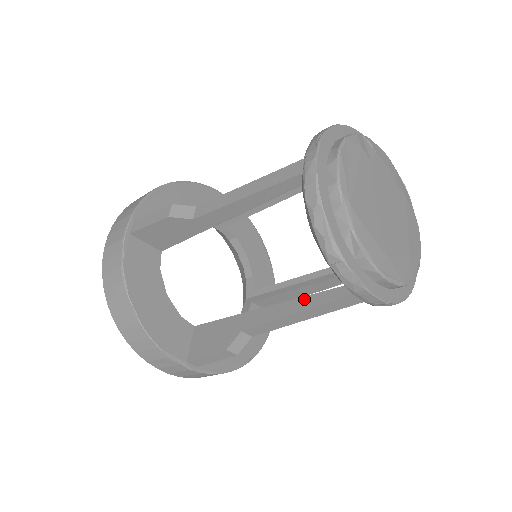
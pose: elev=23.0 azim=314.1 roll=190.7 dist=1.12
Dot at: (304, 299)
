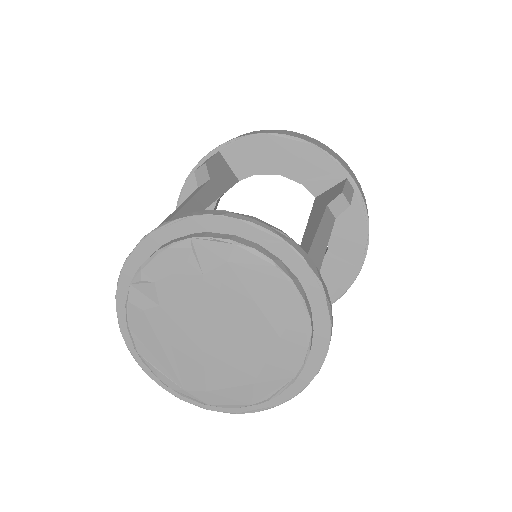
Dot at: occluded
